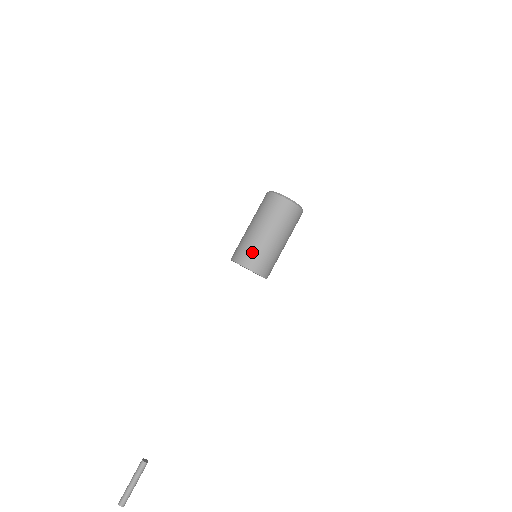
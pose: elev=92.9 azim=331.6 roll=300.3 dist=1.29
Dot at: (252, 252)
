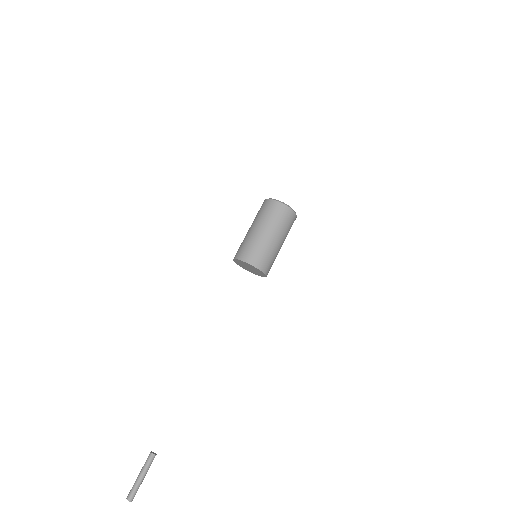
Dot at: (255, 250)
